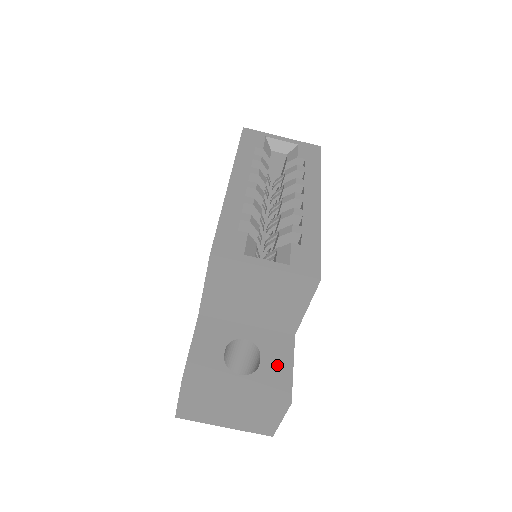
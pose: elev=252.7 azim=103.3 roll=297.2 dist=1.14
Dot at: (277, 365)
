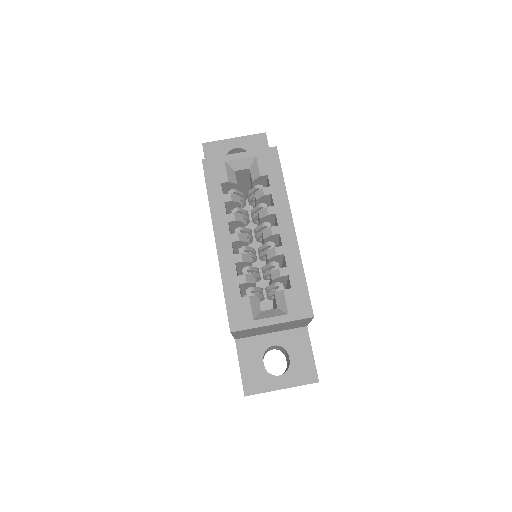
Dot at: (302, 357)
